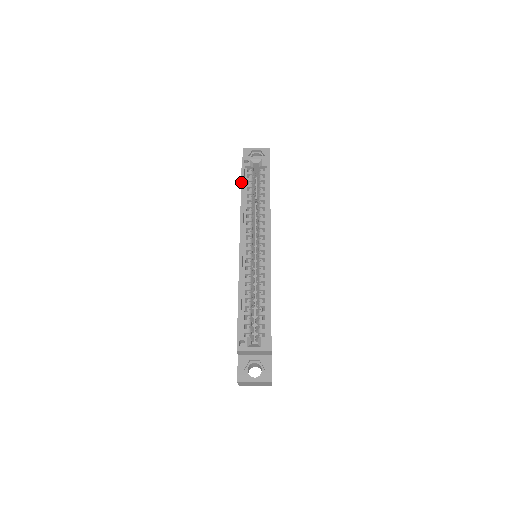
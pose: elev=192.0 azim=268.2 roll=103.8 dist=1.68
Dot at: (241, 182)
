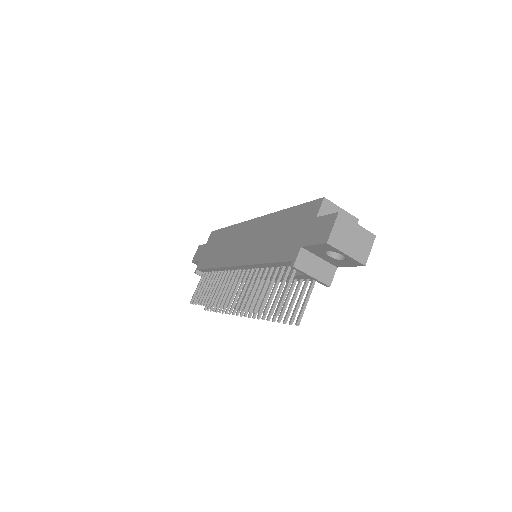
Dot at: (223, 228)
